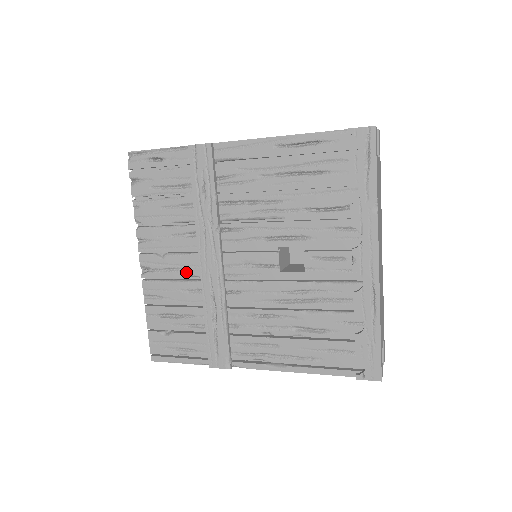
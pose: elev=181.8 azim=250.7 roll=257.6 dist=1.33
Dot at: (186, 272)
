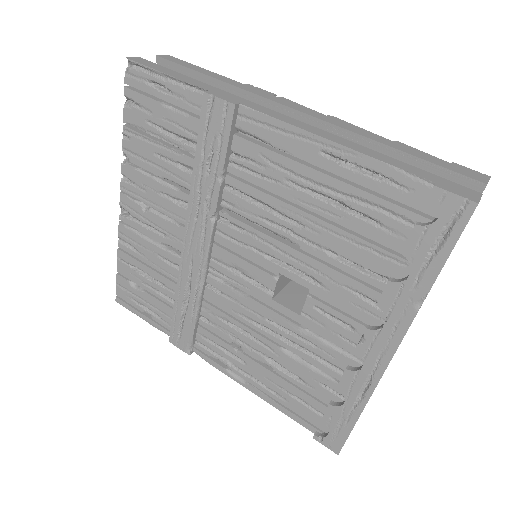
Dot at: (168, 240)
